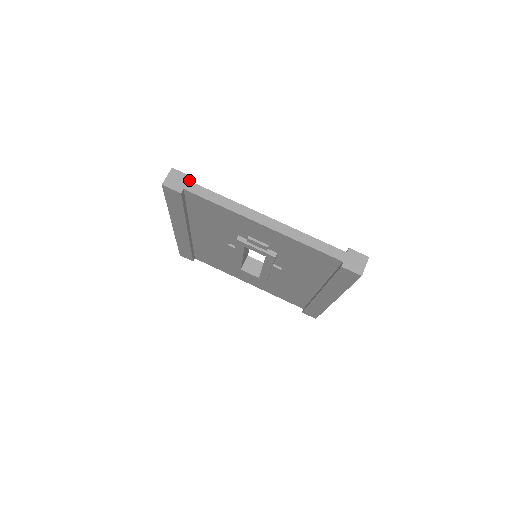
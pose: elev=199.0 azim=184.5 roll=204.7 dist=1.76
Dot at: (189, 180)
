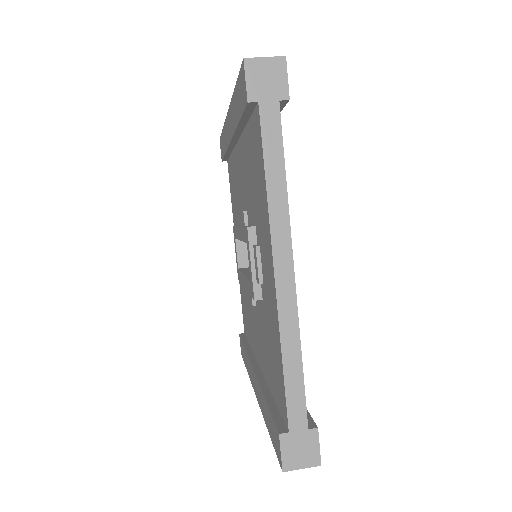
Dot at: (282, 100)
